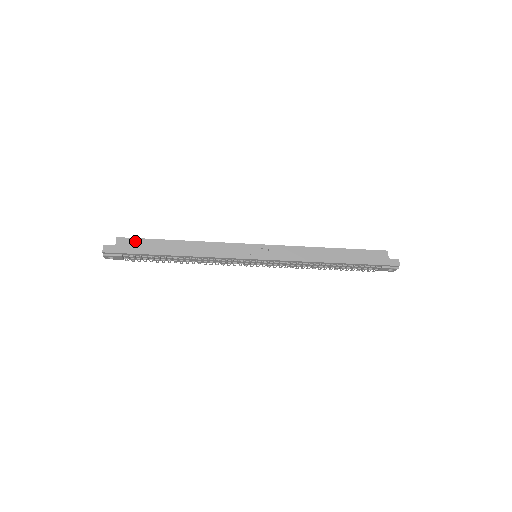
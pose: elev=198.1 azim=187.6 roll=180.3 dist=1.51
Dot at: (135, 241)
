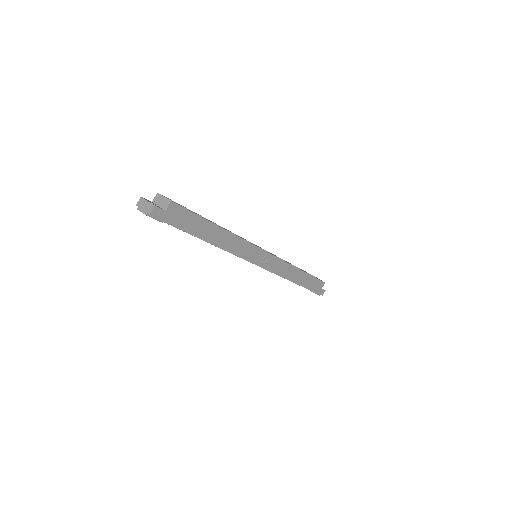
Dot at: (185, 213)
